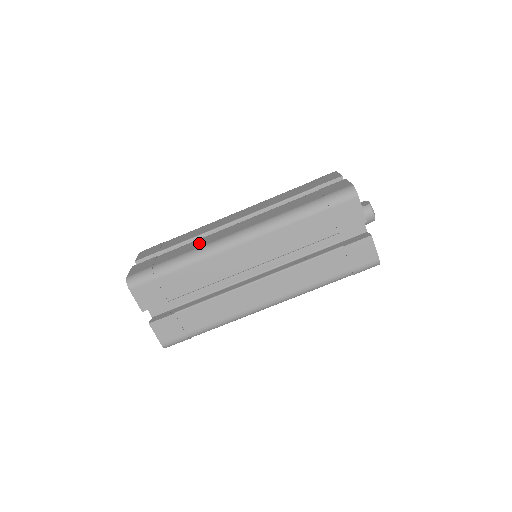
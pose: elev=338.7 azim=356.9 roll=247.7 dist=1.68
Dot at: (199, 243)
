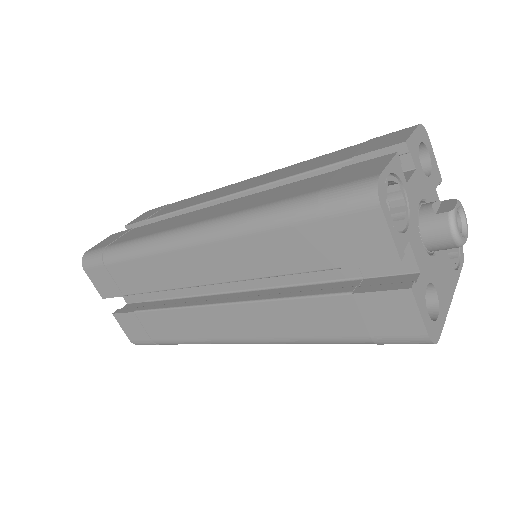
Dot at: (161, 226)
